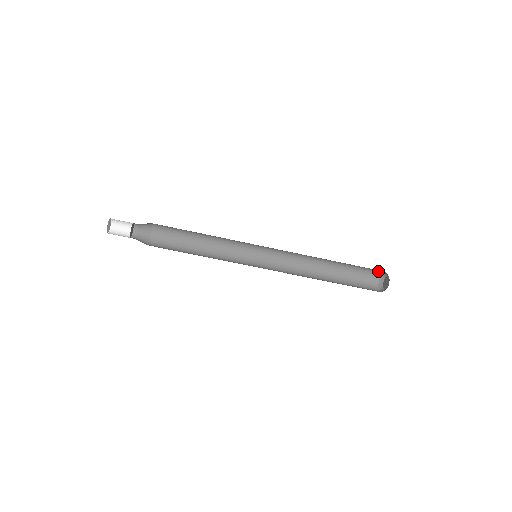
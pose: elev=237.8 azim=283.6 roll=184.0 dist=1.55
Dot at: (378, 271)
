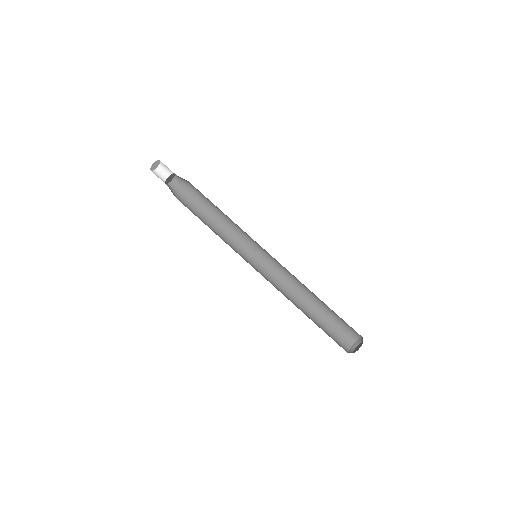
Dot at: (351, 339)
